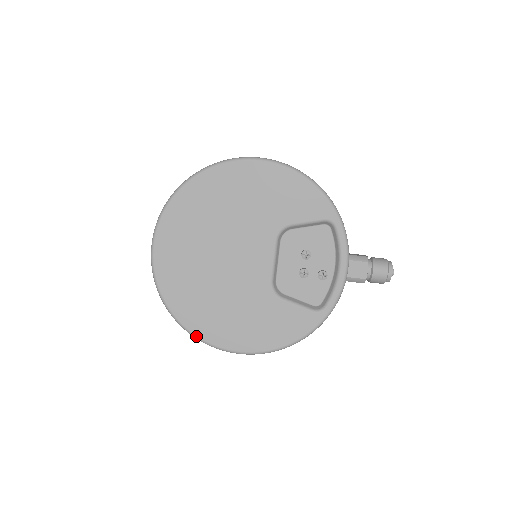
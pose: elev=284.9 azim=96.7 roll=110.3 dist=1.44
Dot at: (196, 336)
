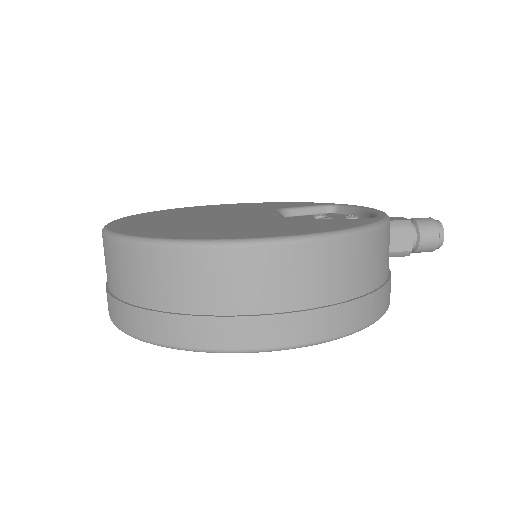
Dot at: (175, 239)
